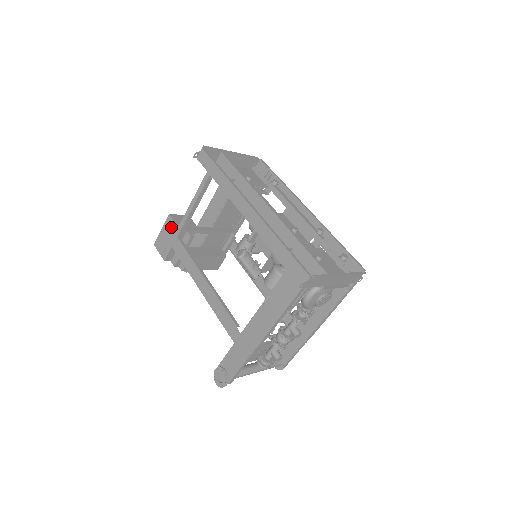
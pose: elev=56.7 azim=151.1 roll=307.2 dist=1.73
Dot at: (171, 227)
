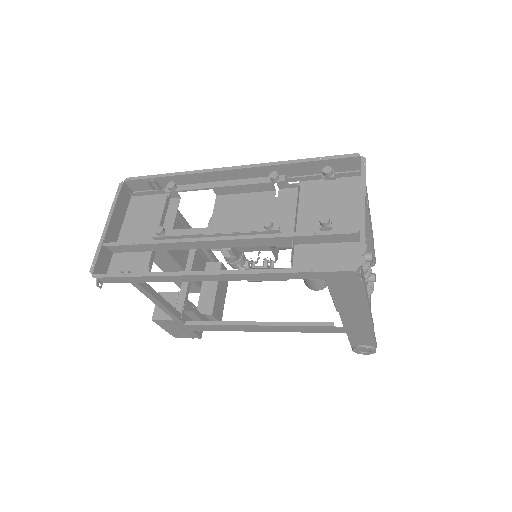
Dot at: (169, 324)
